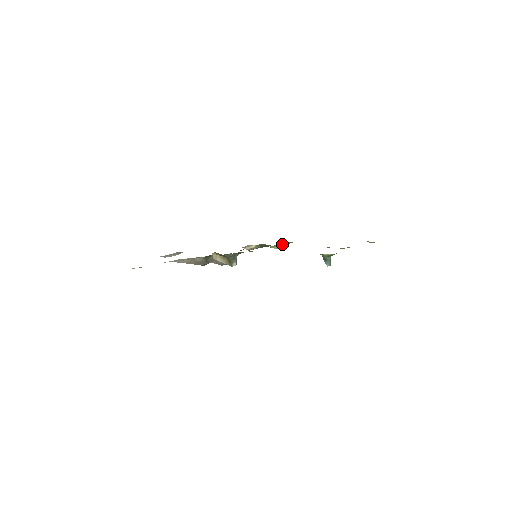
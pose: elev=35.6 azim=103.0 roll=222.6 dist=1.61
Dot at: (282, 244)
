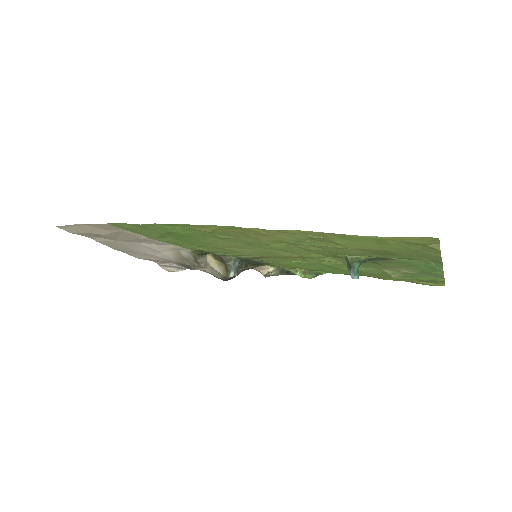
Dot at: (309, 271)
